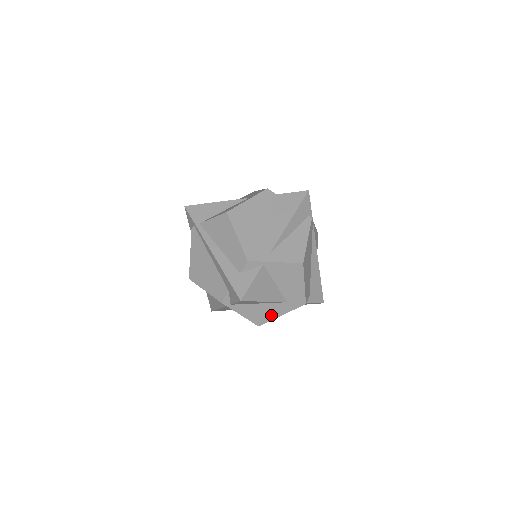
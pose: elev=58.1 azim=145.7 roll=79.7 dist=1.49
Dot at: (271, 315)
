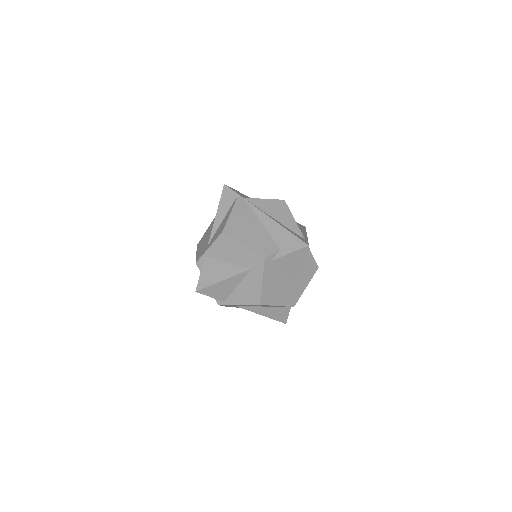
Dot at: (256, 288)
